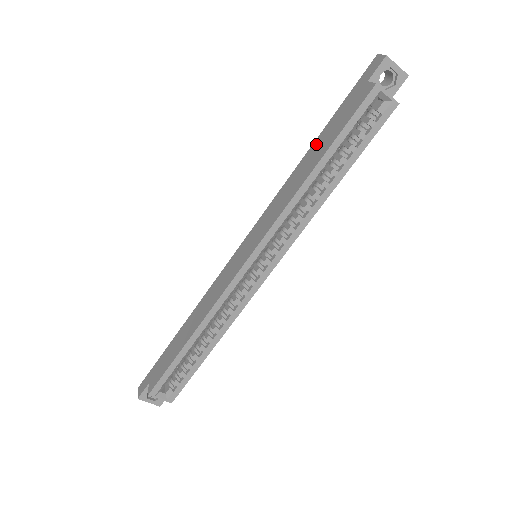
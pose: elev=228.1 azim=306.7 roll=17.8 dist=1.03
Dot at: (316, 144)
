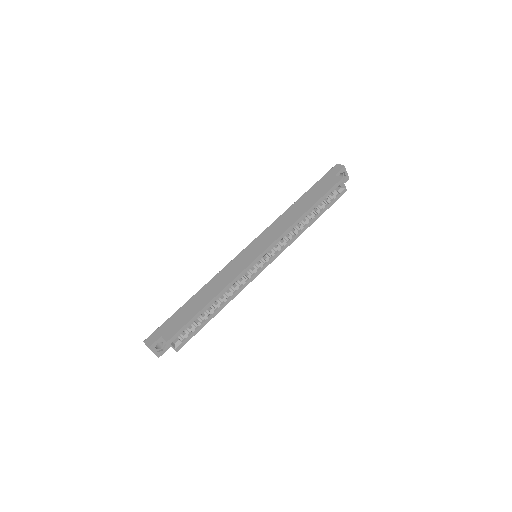
Dot at: (302, 199)
